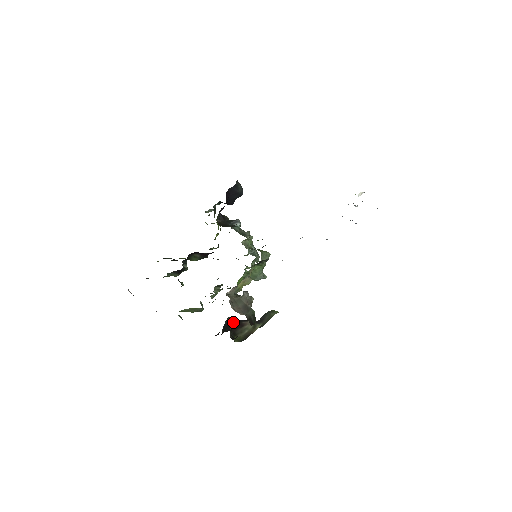
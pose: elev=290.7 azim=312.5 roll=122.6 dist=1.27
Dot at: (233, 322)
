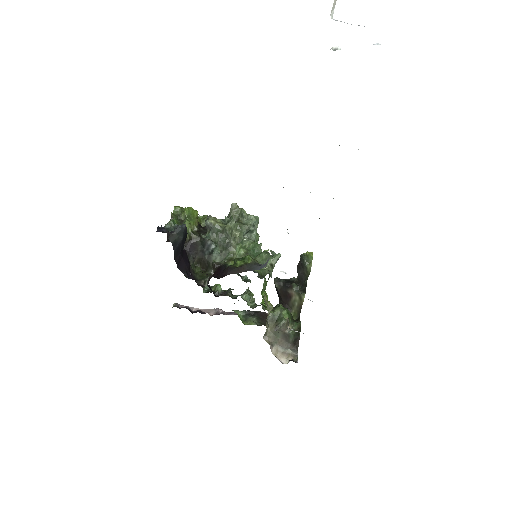
Dot at: (281, 292)
